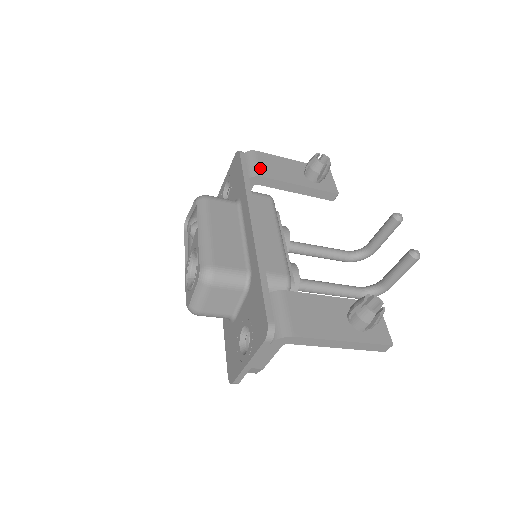
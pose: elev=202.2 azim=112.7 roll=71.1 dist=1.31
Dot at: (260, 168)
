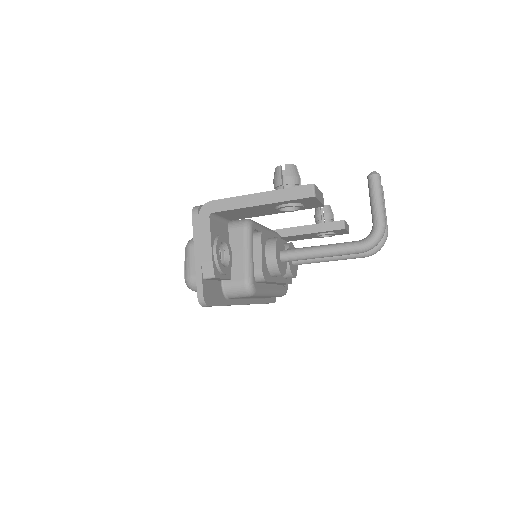
Dot at: occluded
